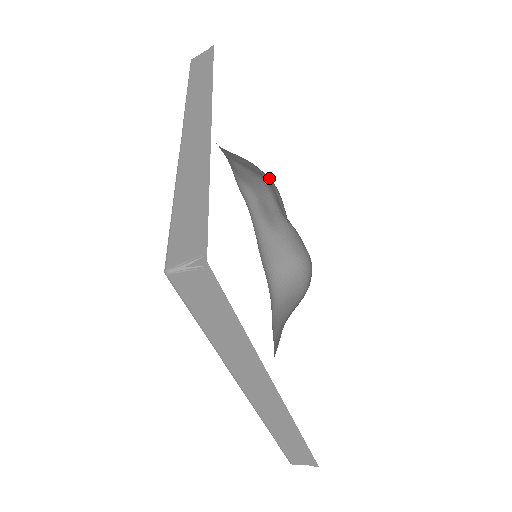
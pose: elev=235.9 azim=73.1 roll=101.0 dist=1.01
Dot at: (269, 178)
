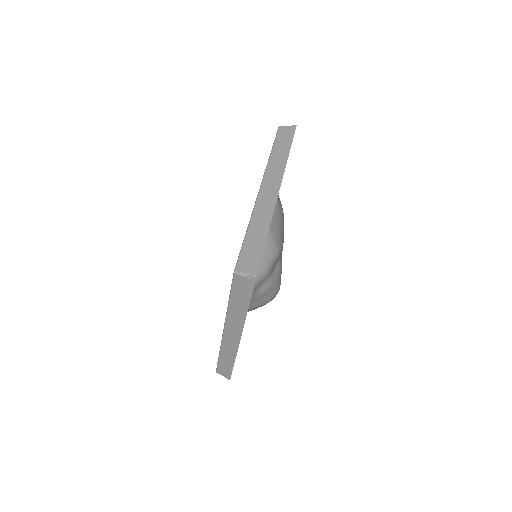
Dot at: (276, 252)
